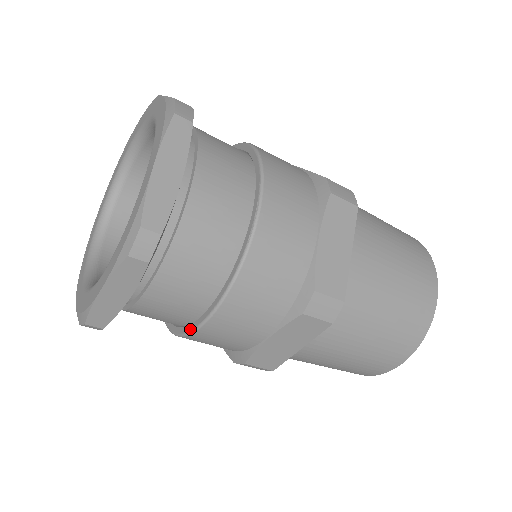
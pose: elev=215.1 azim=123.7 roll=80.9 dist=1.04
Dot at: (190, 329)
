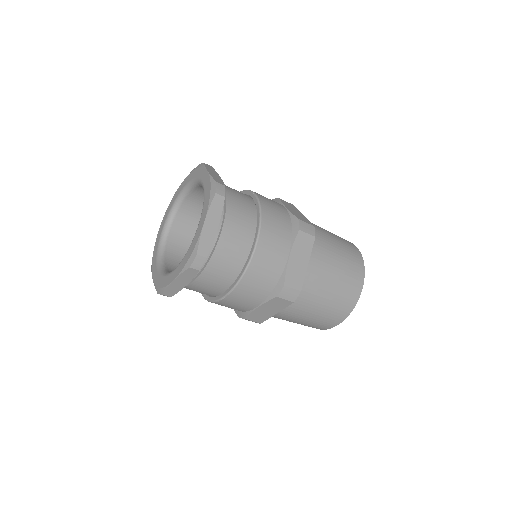
Dot at: (248, 260)
